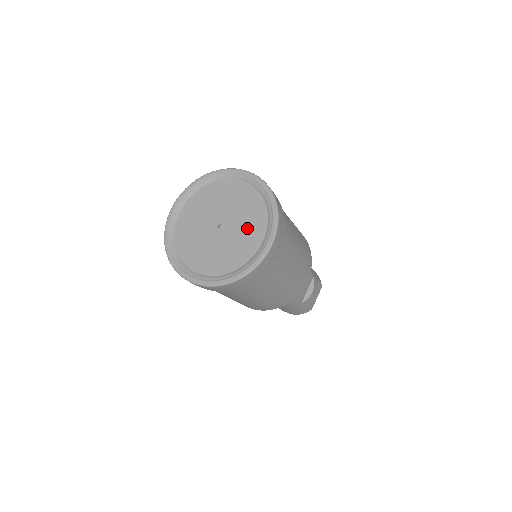
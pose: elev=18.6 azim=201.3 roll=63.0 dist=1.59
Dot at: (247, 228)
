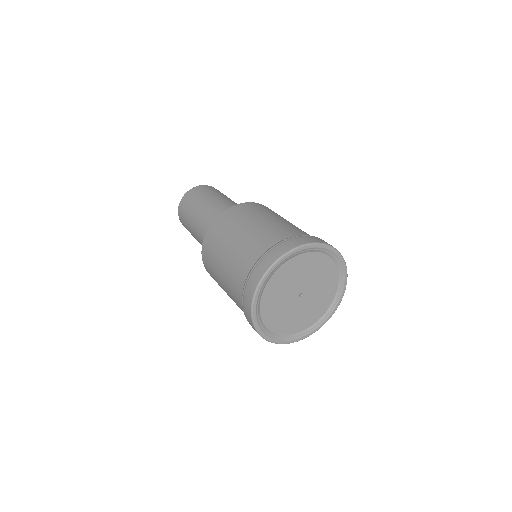
Dot at: (318, 304)
